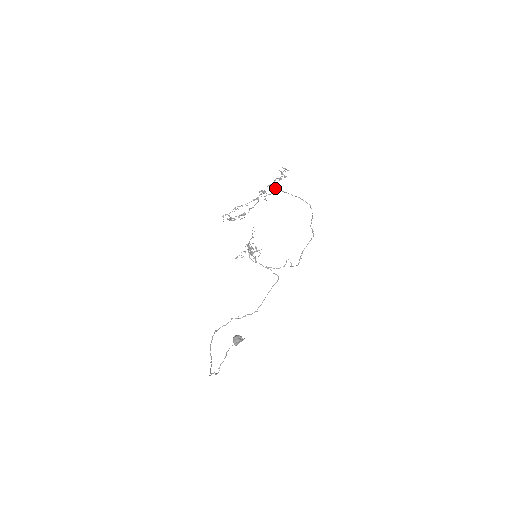
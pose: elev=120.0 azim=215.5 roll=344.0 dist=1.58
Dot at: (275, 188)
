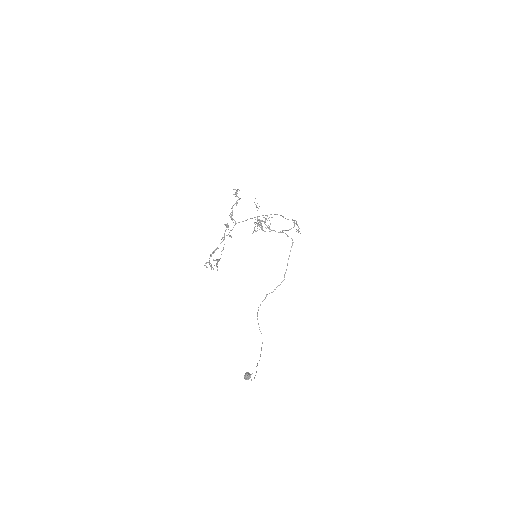
Dot at: (234, 220)
